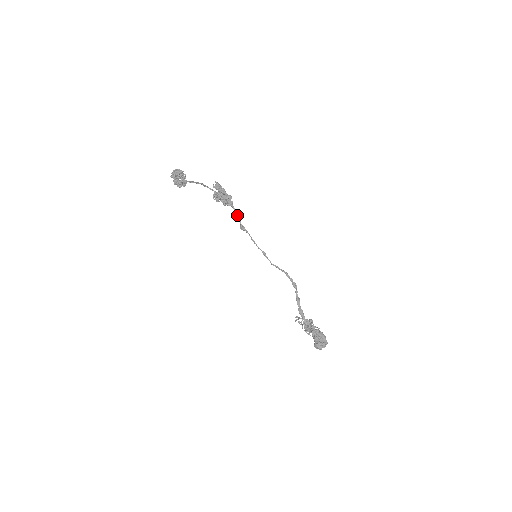
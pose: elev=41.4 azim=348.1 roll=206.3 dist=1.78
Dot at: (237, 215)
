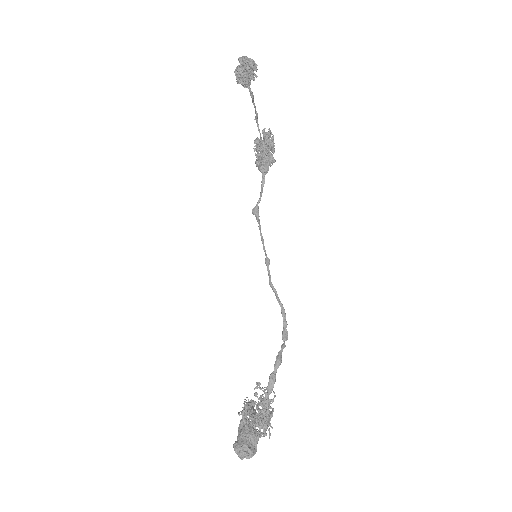
Dot at: (261, 190)
